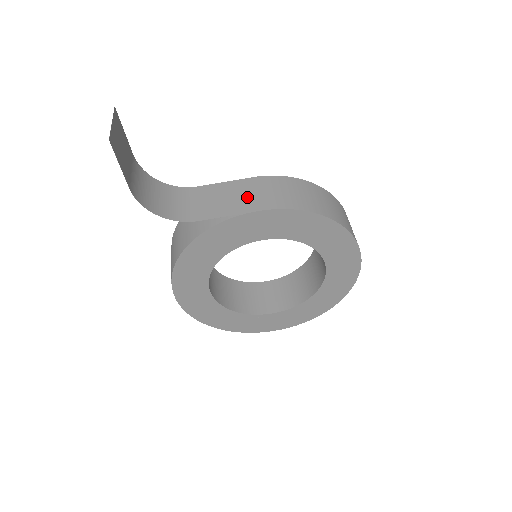
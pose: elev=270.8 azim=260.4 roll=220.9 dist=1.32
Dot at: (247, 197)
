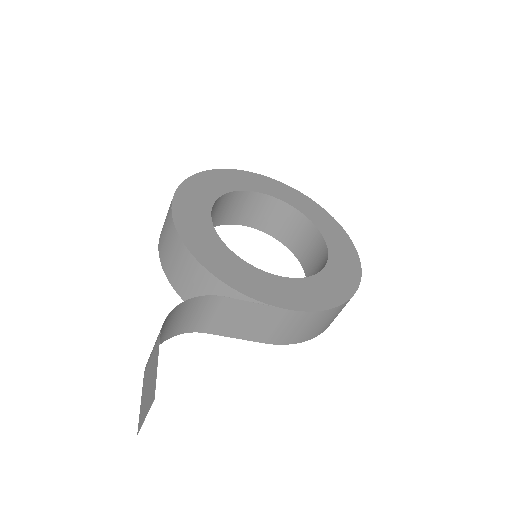
Dot at: (264, 328)
